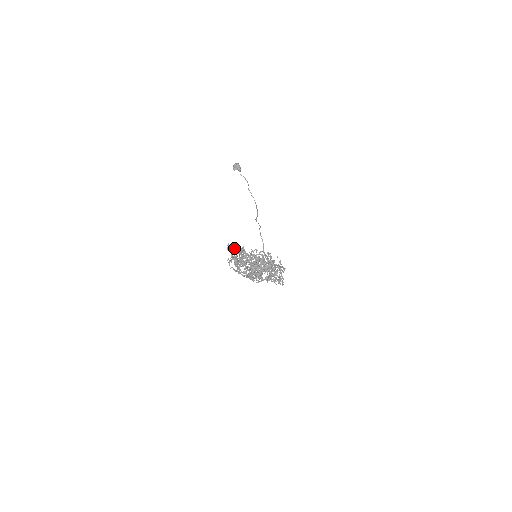
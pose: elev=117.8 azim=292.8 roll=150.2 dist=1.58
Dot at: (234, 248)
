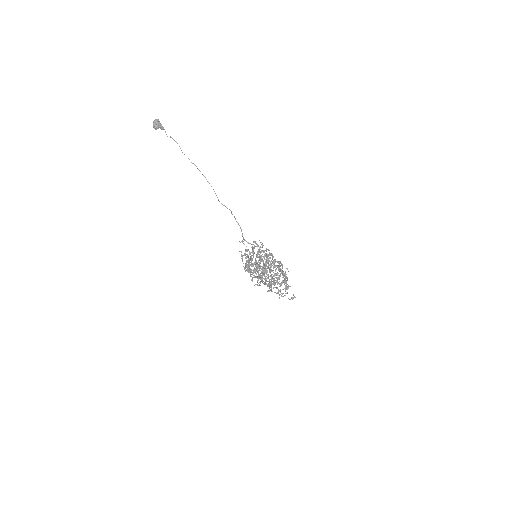
Dot at: (263, 274)
